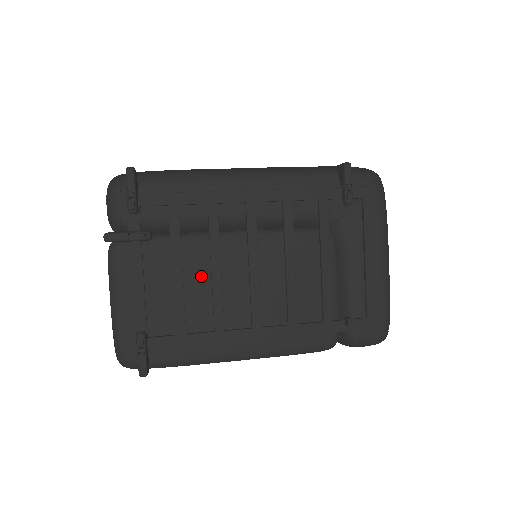
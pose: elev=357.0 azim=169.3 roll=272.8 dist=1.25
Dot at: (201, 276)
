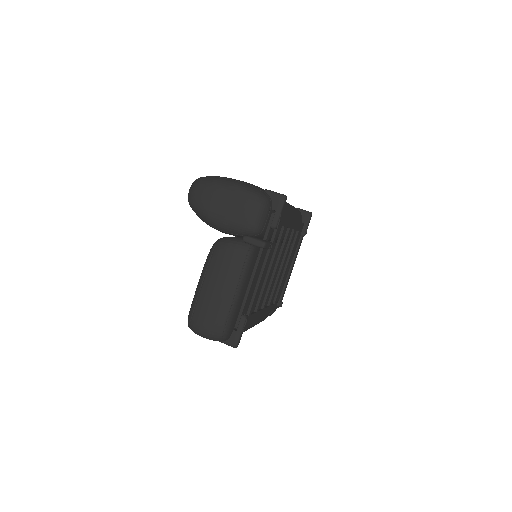
Dot at: (264, 274)
